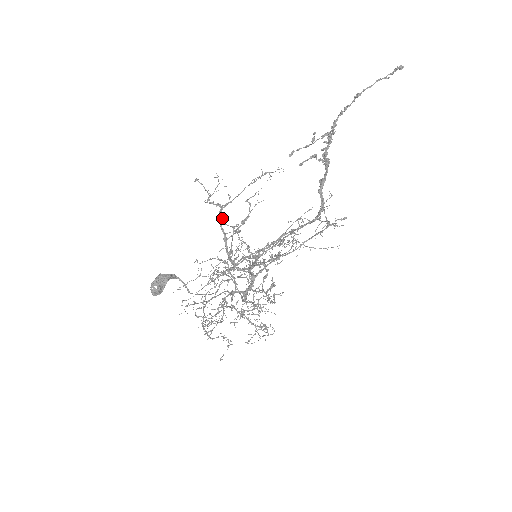
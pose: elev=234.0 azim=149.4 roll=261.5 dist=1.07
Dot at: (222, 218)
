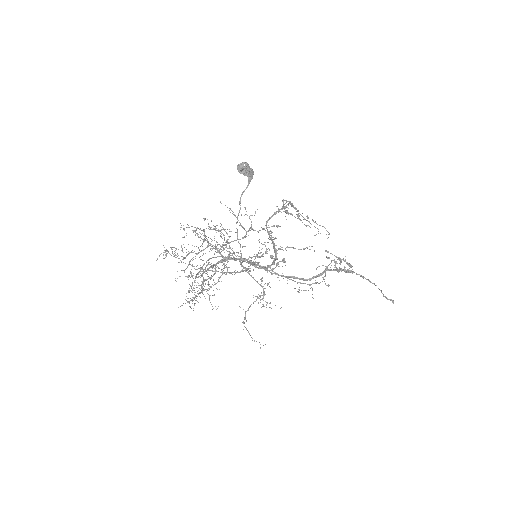
Dot at: occluded
